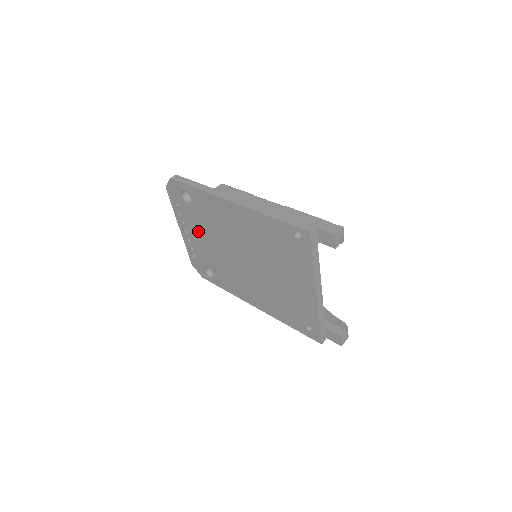
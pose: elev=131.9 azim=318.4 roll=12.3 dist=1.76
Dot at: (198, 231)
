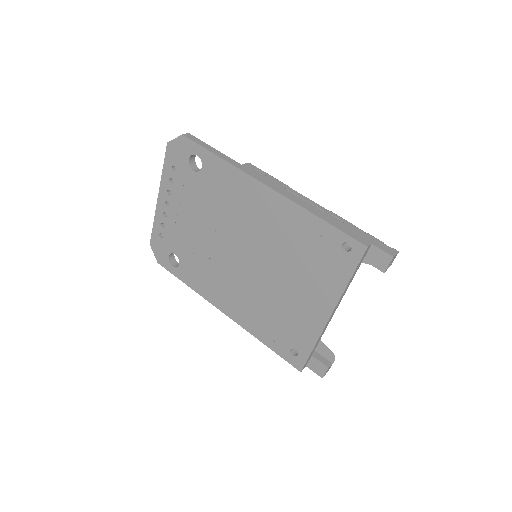
Dot at: (188, 207)
